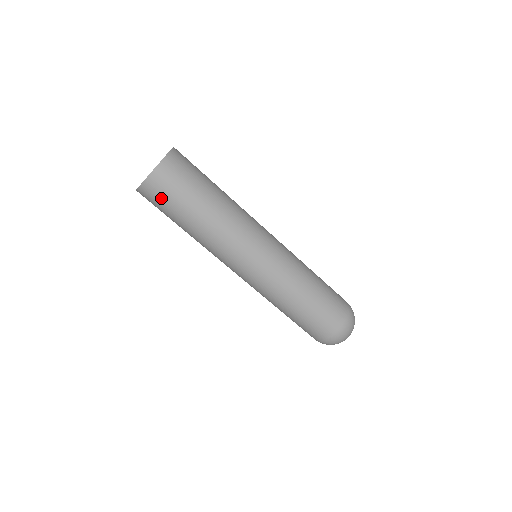
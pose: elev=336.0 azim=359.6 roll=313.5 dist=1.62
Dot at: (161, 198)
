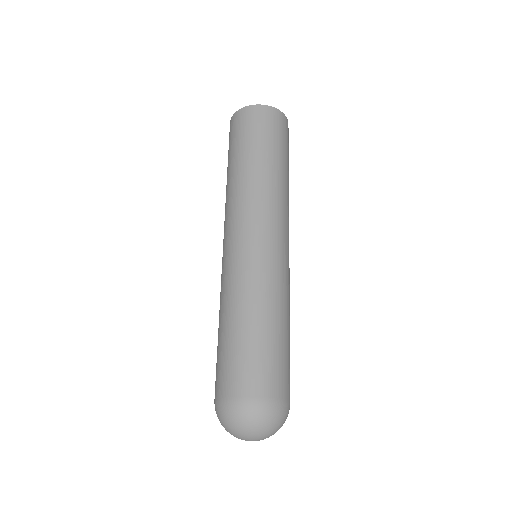
Dot at: (252, 125)
